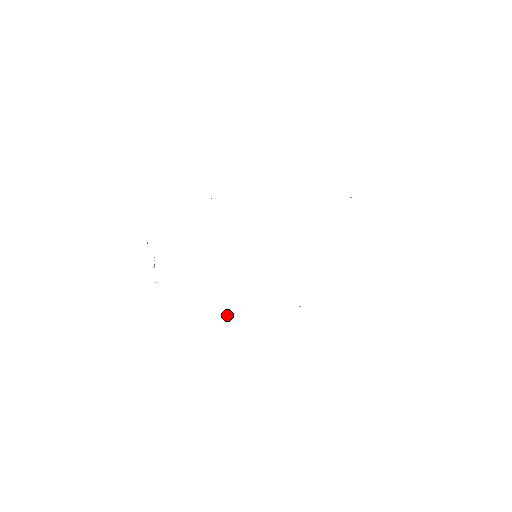
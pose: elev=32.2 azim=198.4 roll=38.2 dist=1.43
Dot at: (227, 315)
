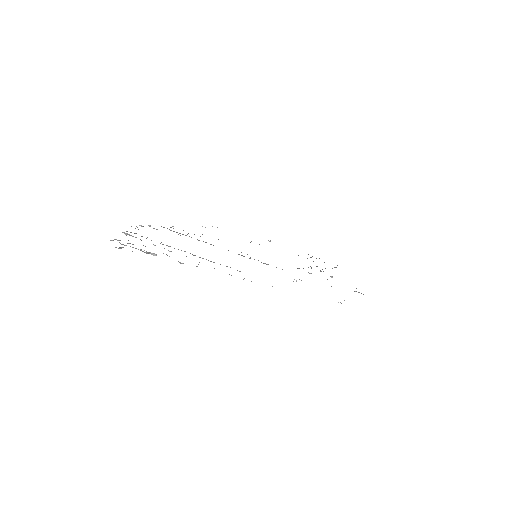
Dot at: occluded
